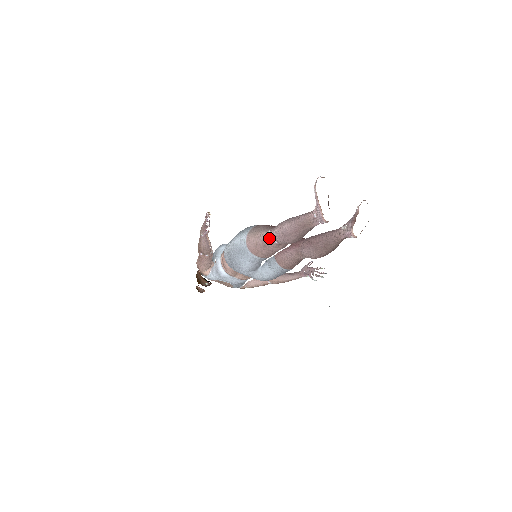
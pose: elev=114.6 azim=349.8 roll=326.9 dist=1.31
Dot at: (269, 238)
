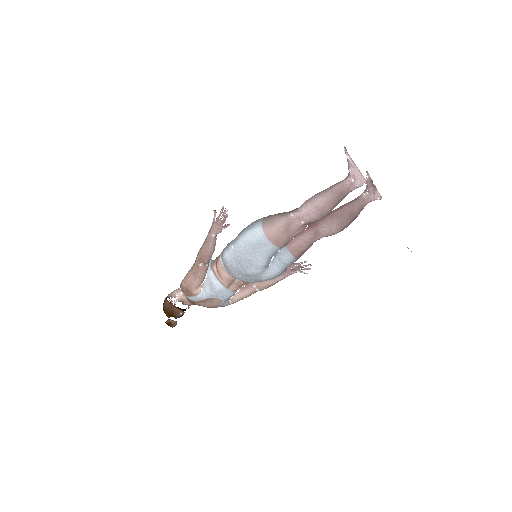
Dot at: (293, 221)
